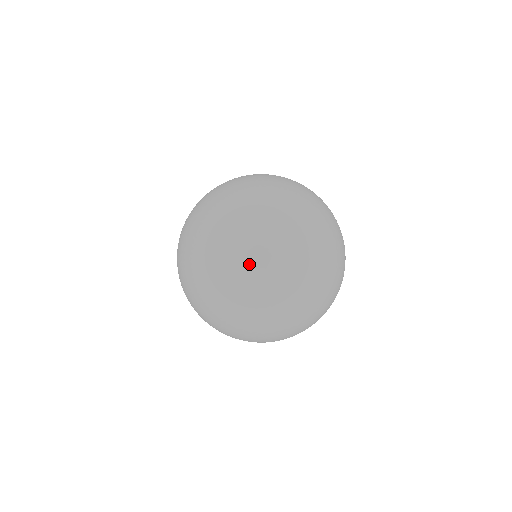
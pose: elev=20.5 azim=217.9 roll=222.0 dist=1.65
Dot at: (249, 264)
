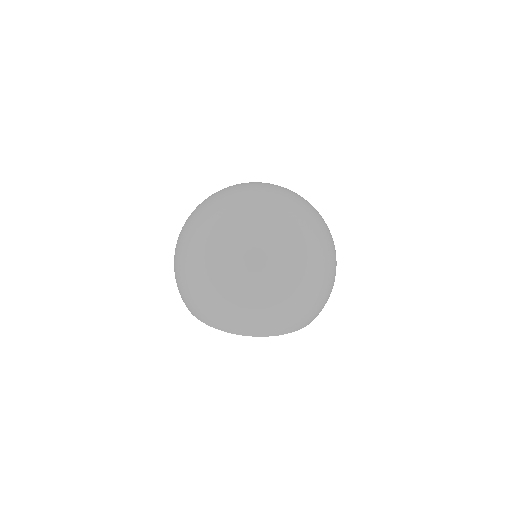
Dot at: (312, 209)
